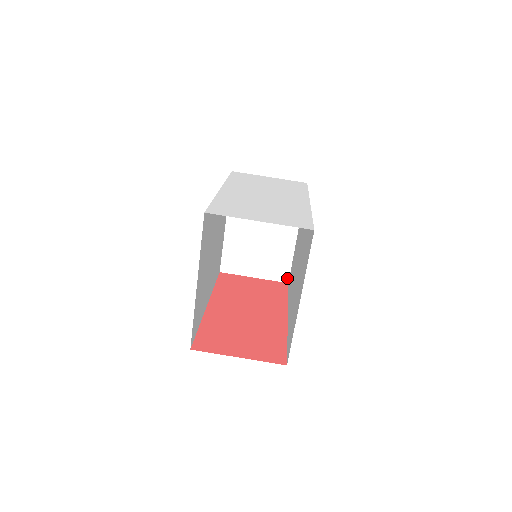
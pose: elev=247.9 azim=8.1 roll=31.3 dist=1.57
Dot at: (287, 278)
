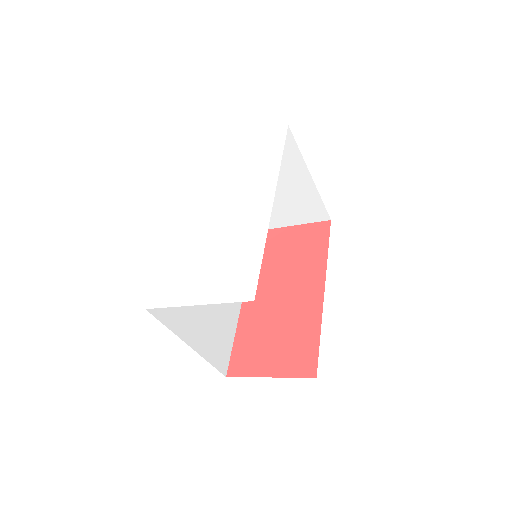
Dot at: (327, 216)
